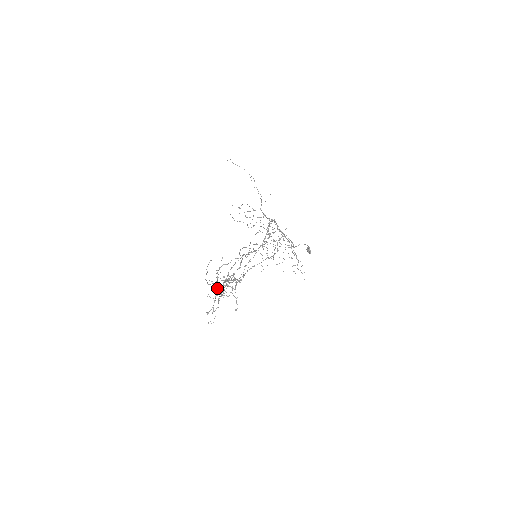
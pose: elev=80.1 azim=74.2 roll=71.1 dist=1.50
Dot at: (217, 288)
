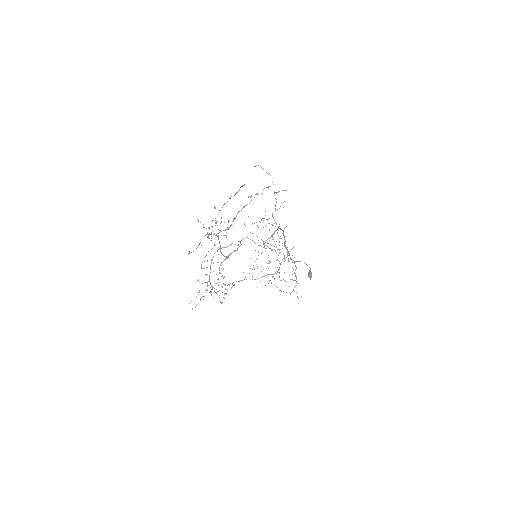
Dot at: (209, 275)
